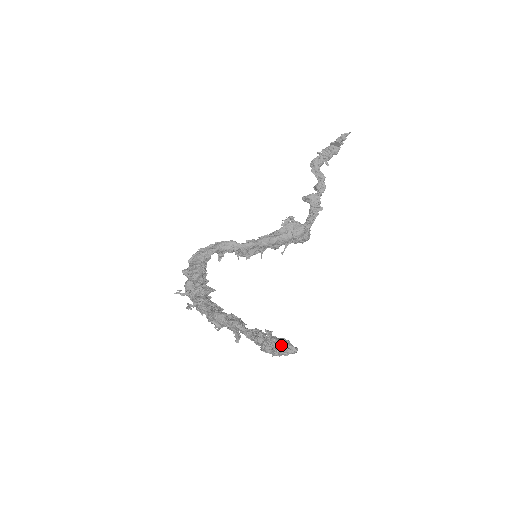
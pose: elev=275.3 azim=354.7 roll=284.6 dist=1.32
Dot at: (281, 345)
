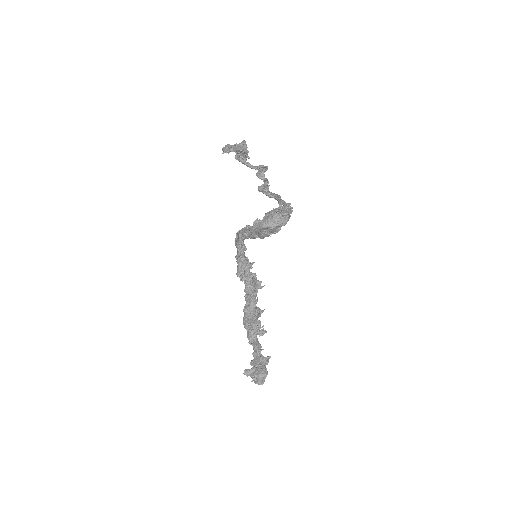
Dot at: (255, 380)
